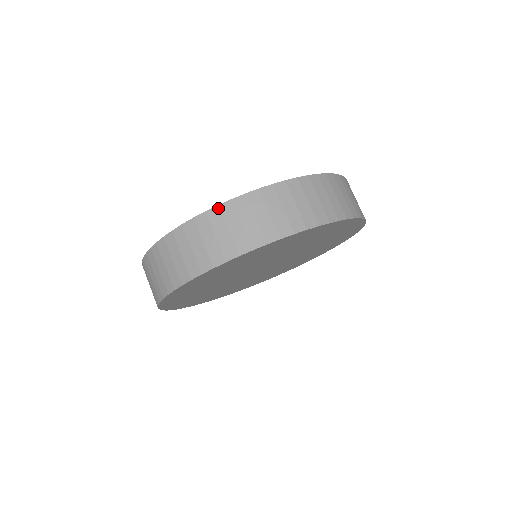
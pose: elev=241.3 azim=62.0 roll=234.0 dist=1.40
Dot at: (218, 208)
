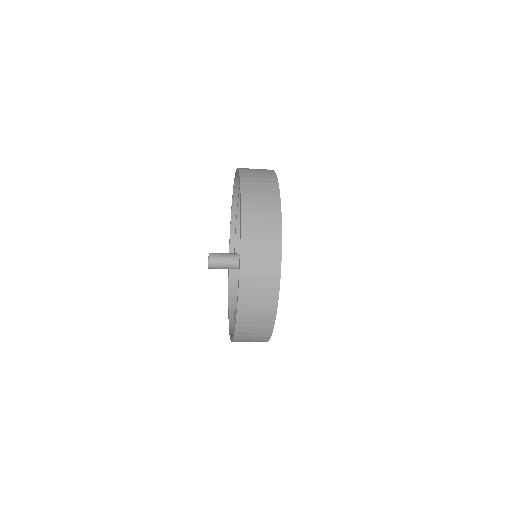
Dot at: (234, 341)
